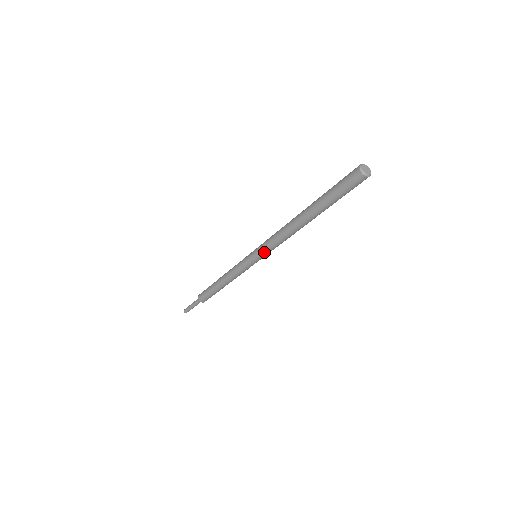
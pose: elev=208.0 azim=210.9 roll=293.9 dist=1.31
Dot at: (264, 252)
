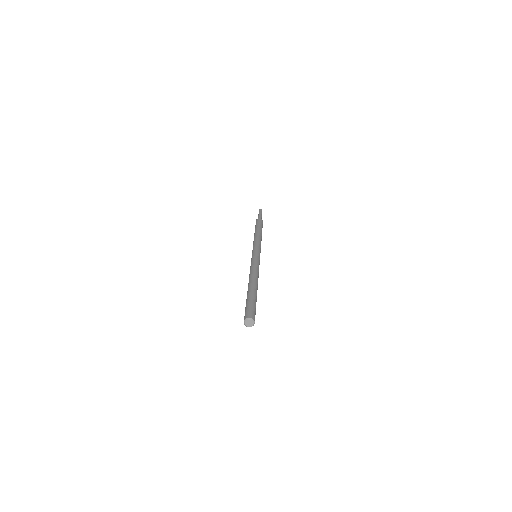
Dot at: occluded
